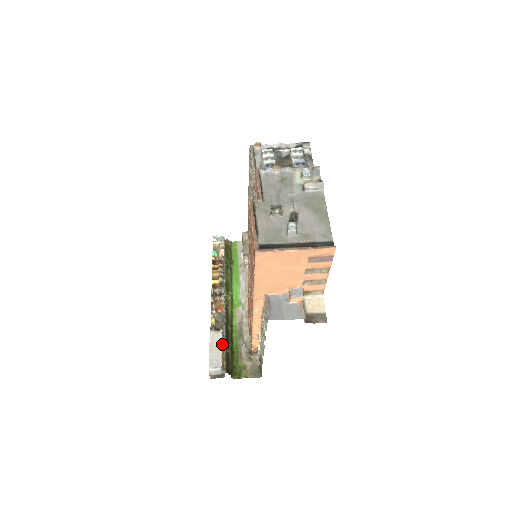
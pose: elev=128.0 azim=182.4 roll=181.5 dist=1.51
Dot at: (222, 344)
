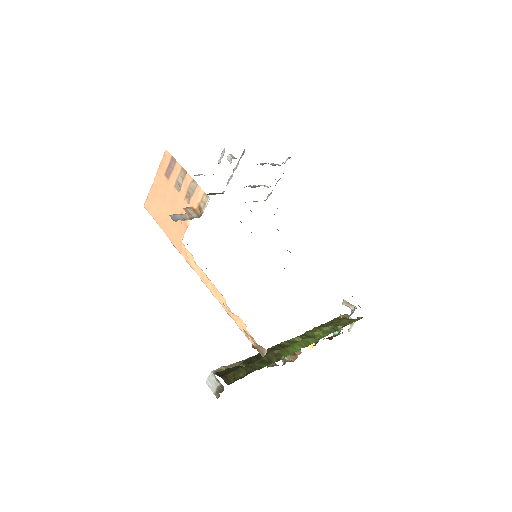
Dot at: (241, 361)
